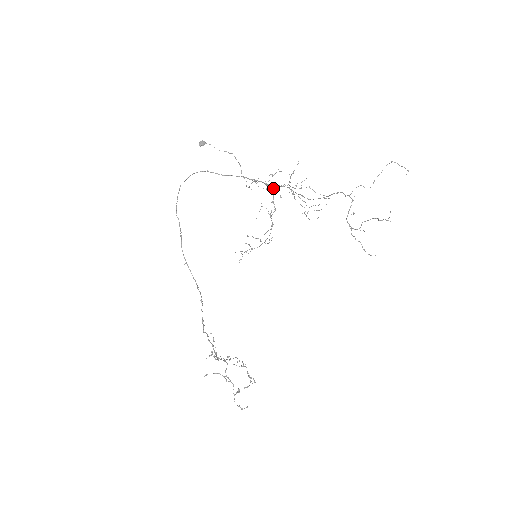
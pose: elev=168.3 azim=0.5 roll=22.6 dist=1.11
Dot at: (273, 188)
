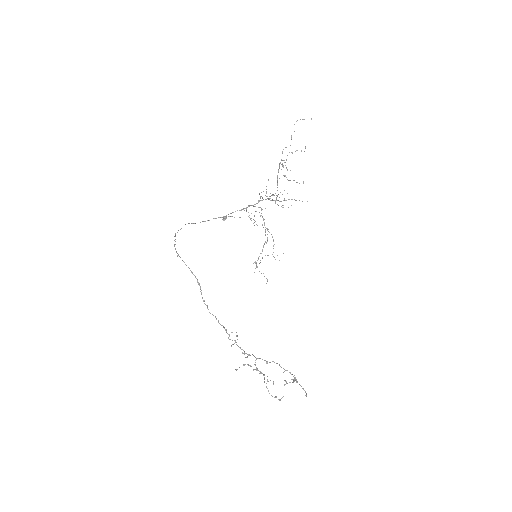
Dot at: (260, 207)
